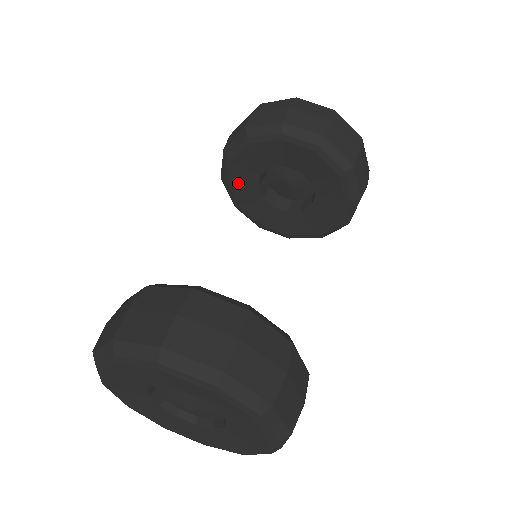
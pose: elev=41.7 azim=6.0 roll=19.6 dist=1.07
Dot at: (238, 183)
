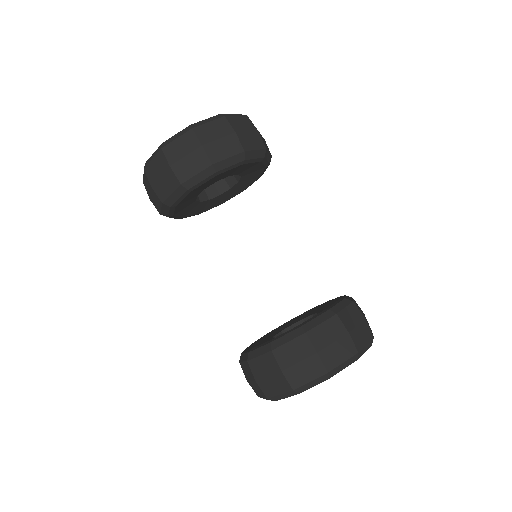
Dot at: (188, 213)
